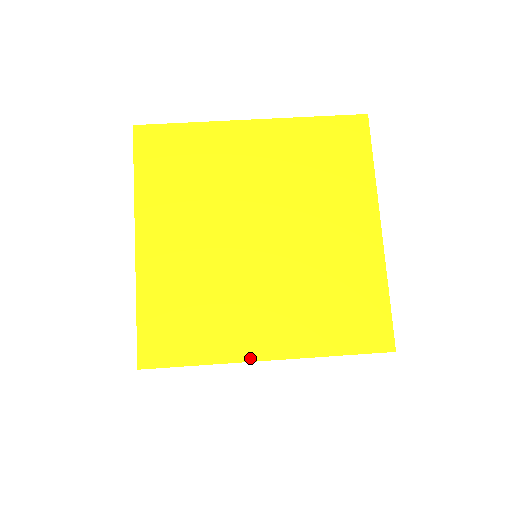
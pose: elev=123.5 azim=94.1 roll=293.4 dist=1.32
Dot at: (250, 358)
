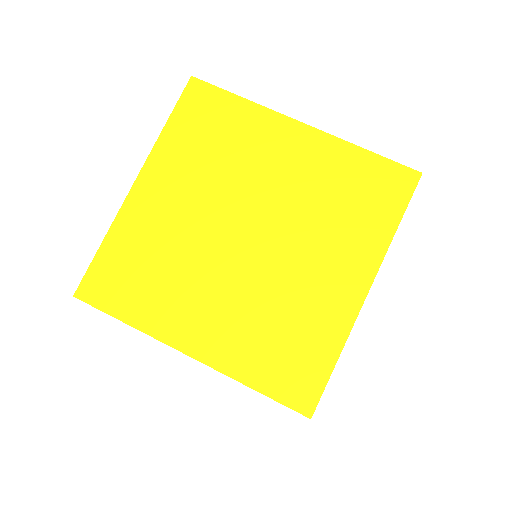
Dot at: (173, 343)
